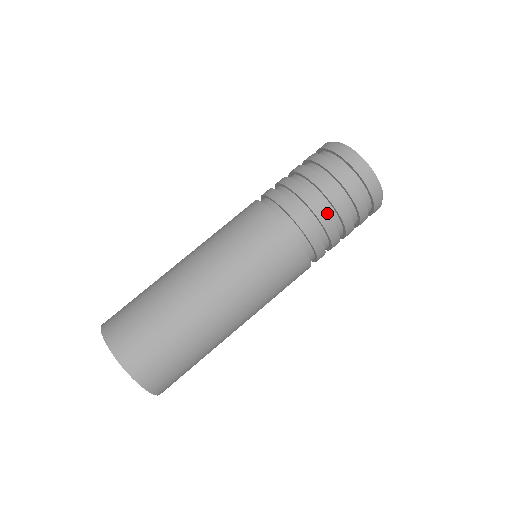
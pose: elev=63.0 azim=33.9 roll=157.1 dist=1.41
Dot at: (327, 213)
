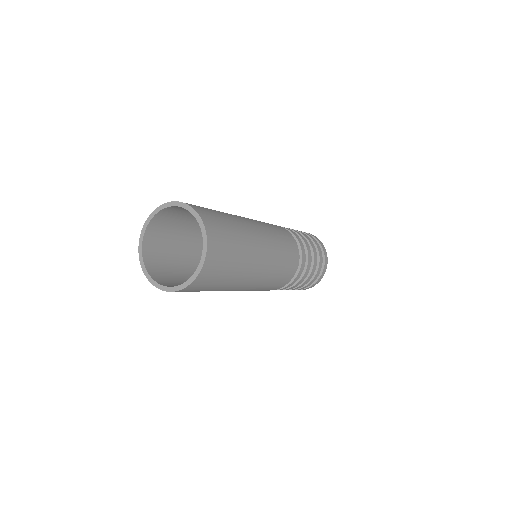
Dot at: occluded
